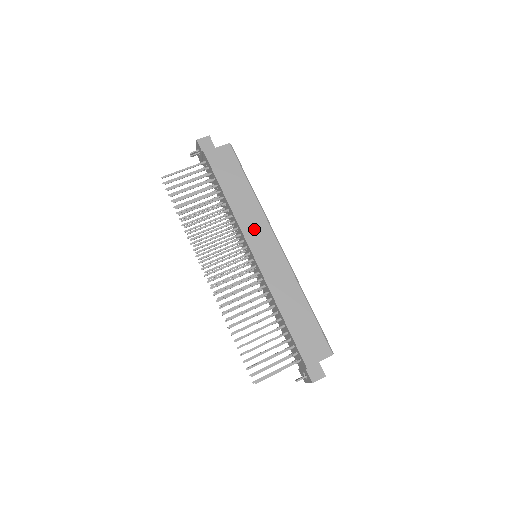
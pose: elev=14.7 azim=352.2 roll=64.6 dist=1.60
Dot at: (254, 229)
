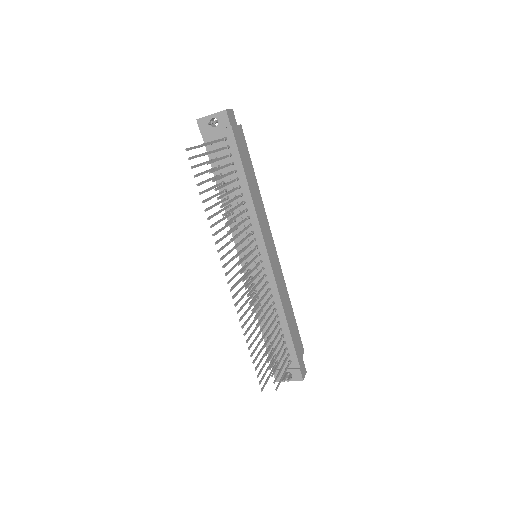
Dot at: occluded
